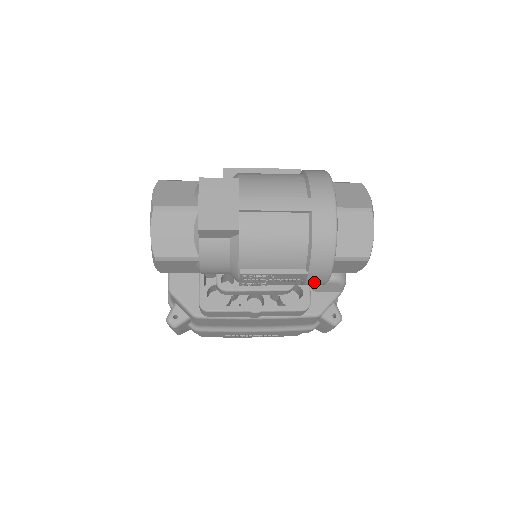
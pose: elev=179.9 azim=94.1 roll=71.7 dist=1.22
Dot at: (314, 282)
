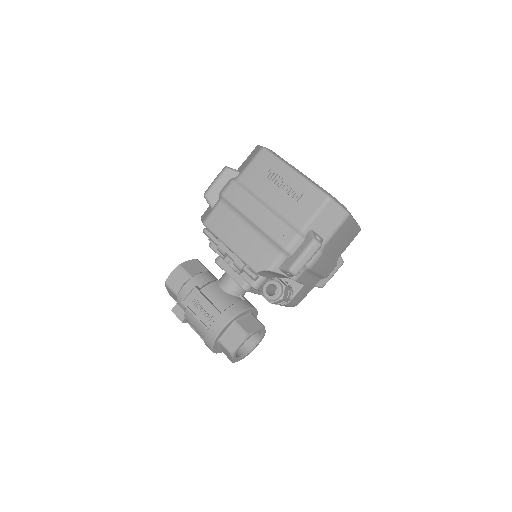
Dot at: occluded
